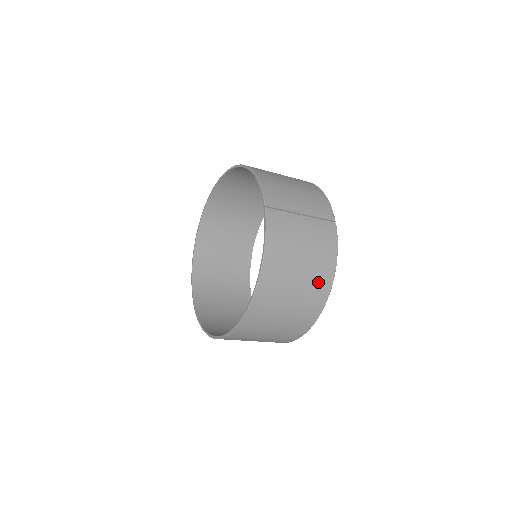
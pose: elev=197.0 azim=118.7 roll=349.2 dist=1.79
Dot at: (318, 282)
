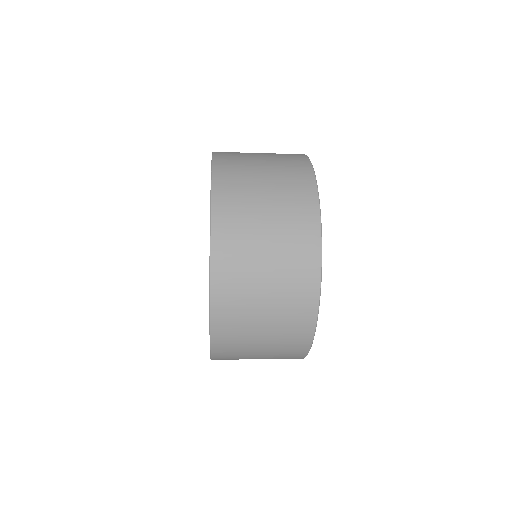
Dot at: (298, 244)
